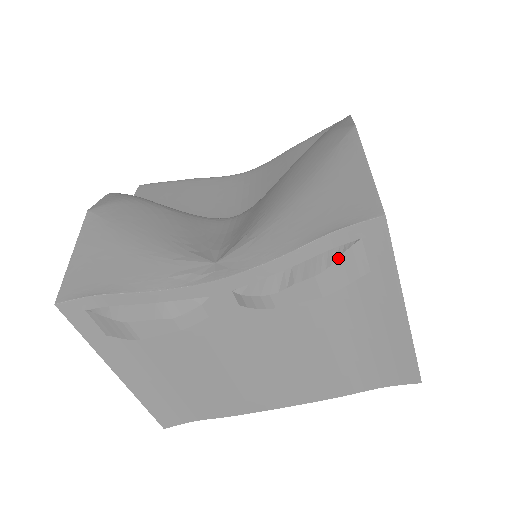
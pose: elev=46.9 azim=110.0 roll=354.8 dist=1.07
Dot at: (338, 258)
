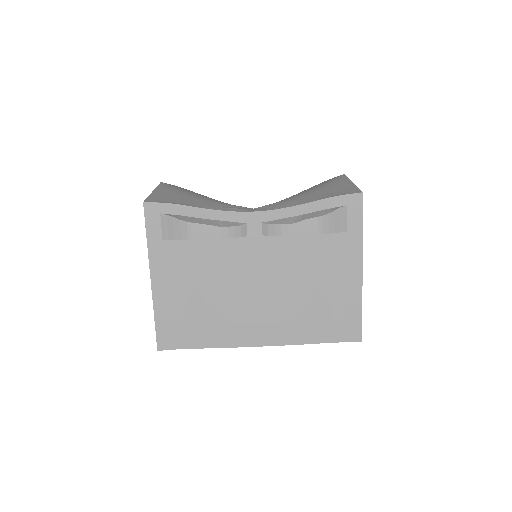
Dot at: (333, 211)
